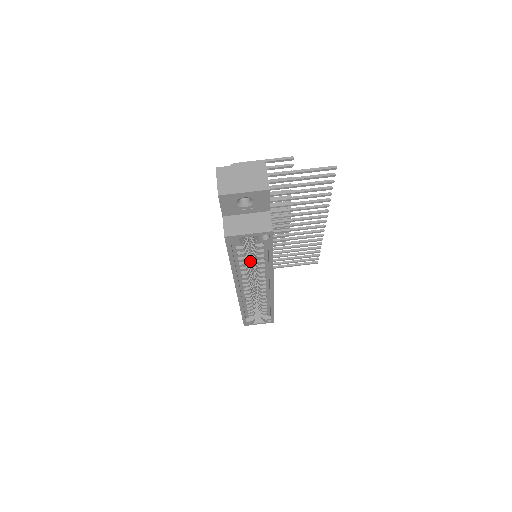
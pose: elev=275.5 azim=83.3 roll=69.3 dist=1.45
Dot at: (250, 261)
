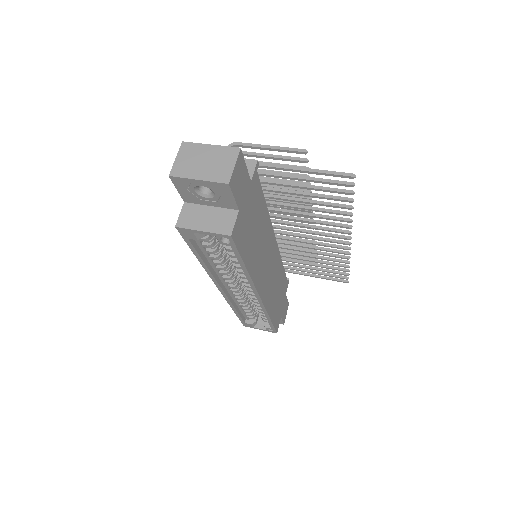
Dot at: occluded
